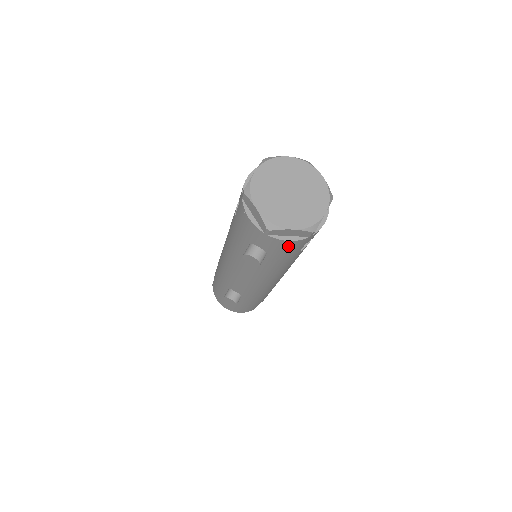
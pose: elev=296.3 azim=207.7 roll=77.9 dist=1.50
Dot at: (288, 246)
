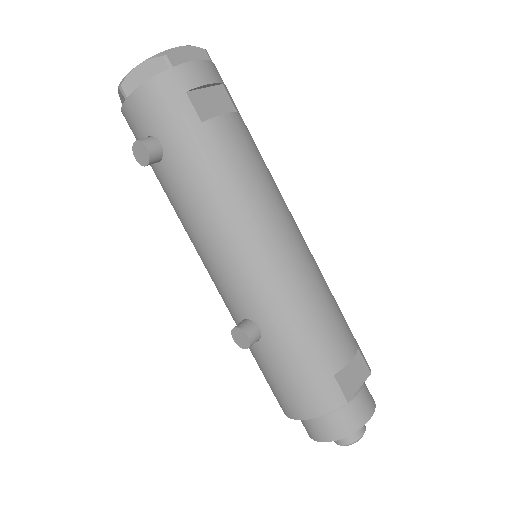
Dot at: (157, 98)
